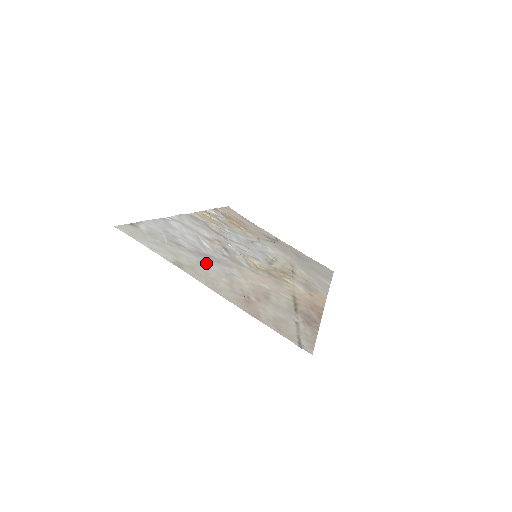
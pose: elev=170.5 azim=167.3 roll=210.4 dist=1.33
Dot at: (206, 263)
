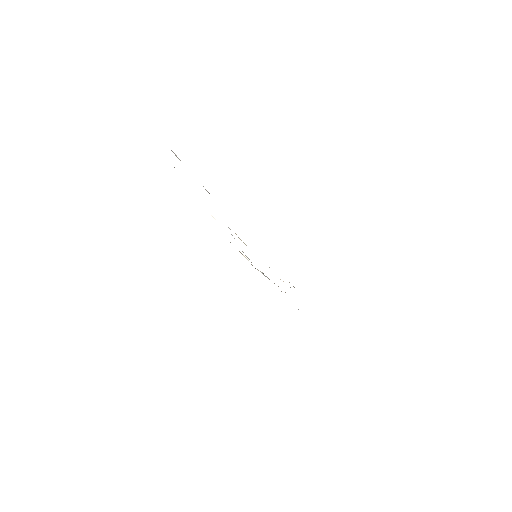
Dot at: occluded
